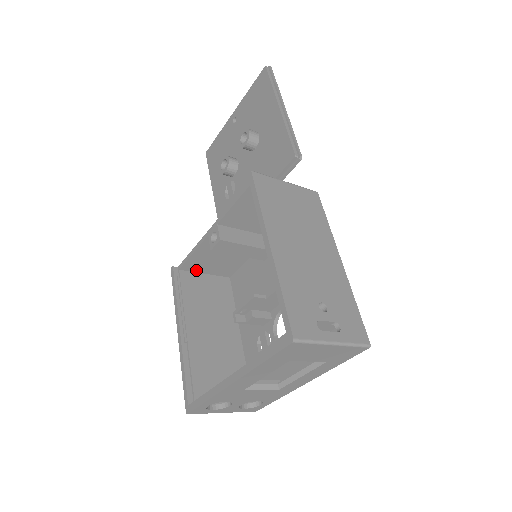
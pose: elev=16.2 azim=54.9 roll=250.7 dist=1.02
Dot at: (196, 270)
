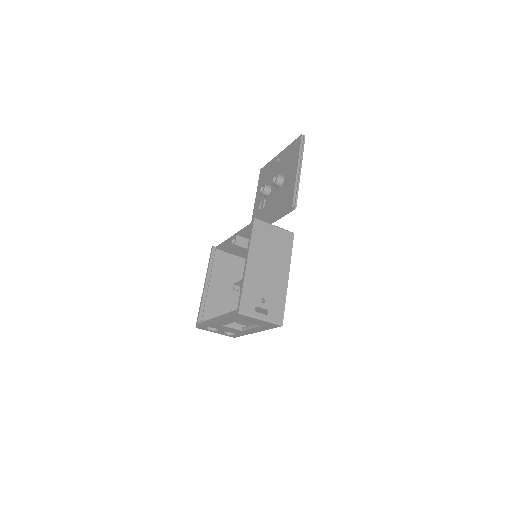
Dot at: (226, 251)
